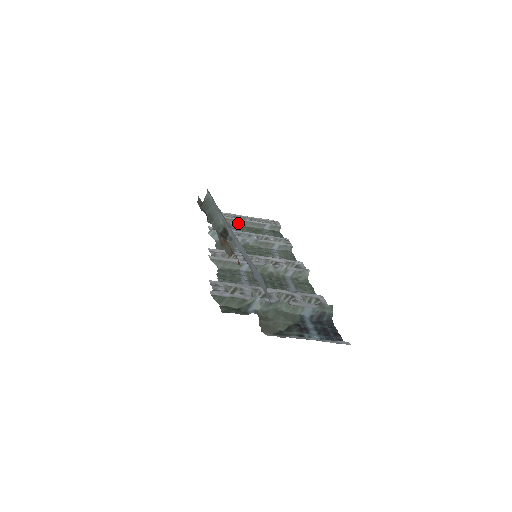
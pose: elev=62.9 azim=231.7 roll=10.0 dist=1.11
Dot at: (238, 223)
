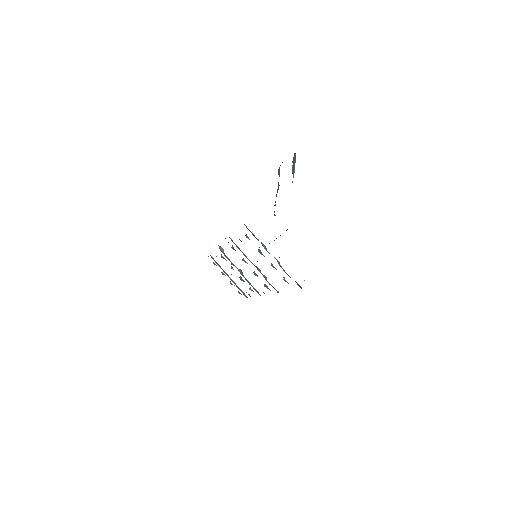
Dot at: (225, 272)
